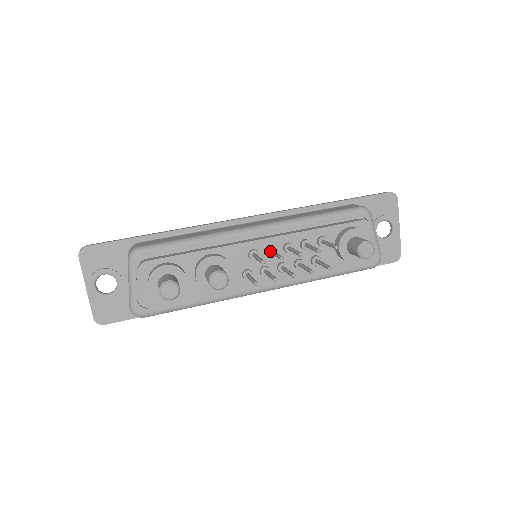
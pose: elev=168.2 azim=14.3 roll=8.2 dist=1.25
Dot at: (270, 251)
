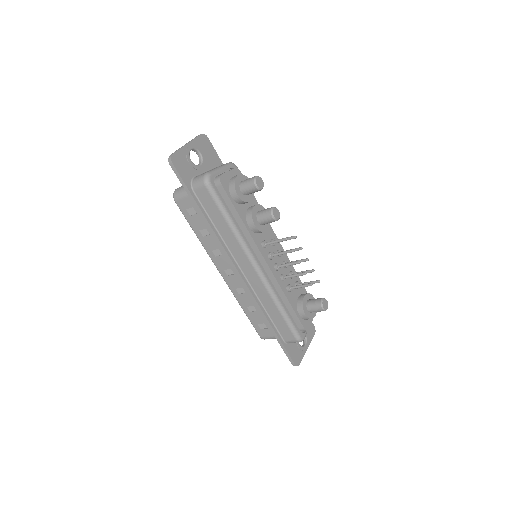
Dot at: occluded
